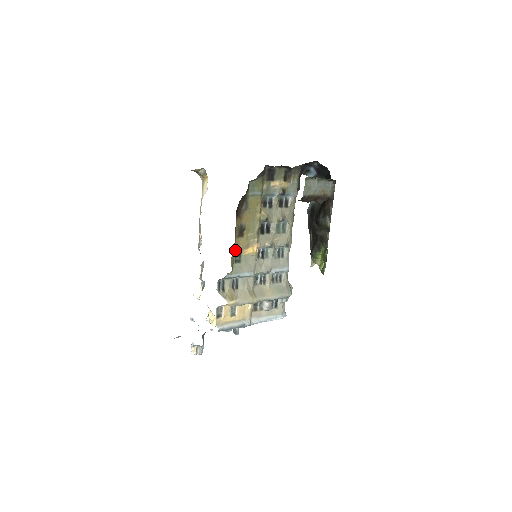
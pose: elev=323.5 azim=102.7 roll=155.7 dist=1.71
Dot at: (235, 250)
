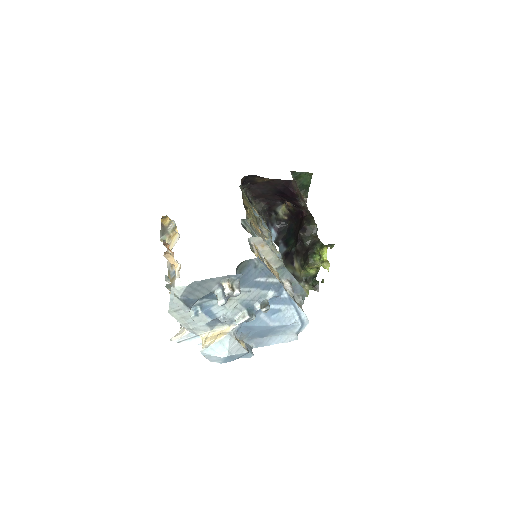
Dot at: (246, 214)
